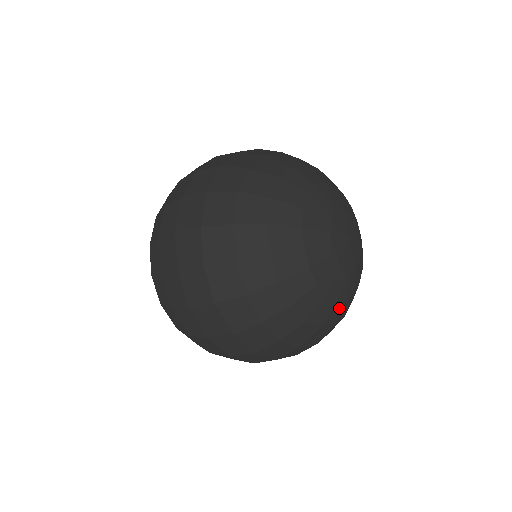
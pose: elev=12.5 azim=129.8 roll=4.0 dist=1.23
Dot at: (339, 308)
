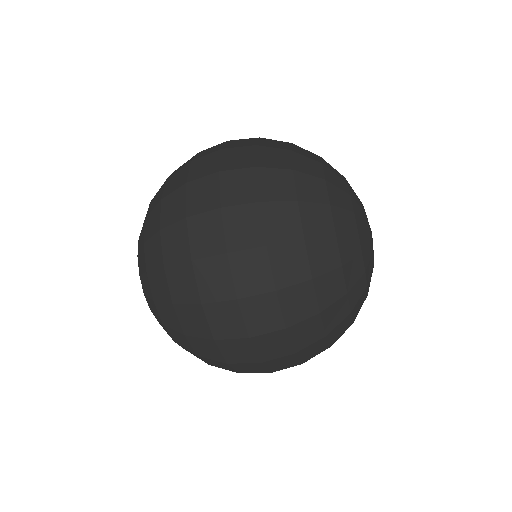
Dot at: (361, 289)
